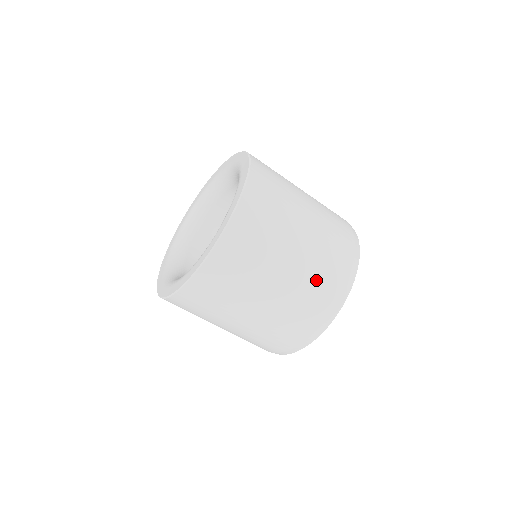
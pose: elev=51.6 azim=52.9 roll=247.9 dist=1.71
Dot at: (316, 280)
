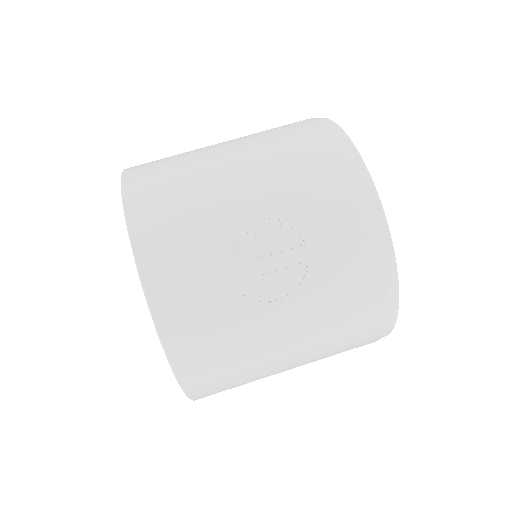
Dot at: occluded
